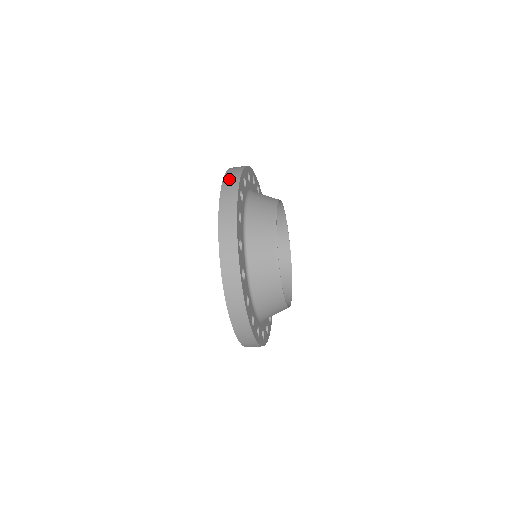
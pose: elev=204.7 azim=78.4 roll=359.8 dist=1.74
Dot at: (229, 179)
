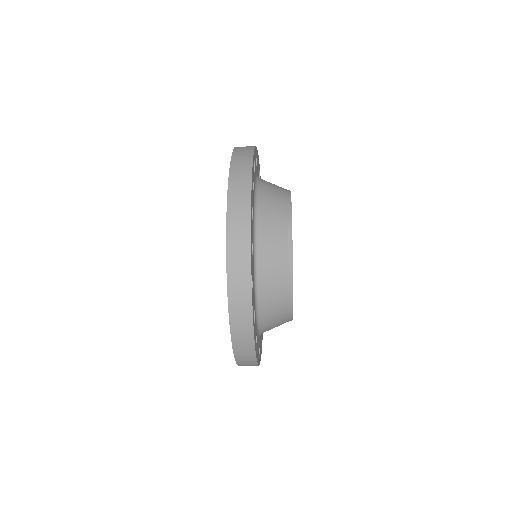
Dot at: (236, 189)
